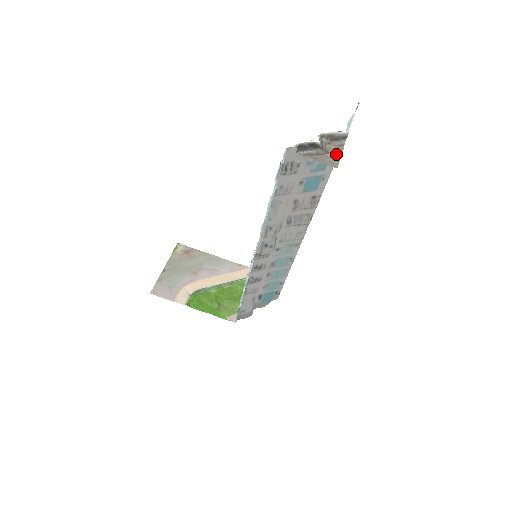
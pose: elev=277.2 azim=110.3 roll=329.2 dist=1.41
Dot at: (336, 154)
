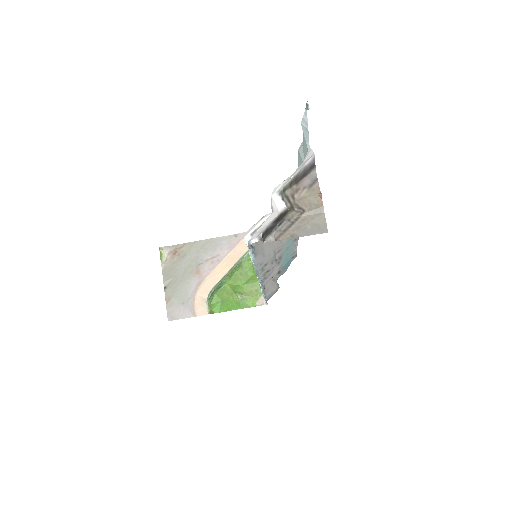
Dot at: (315, 207)
